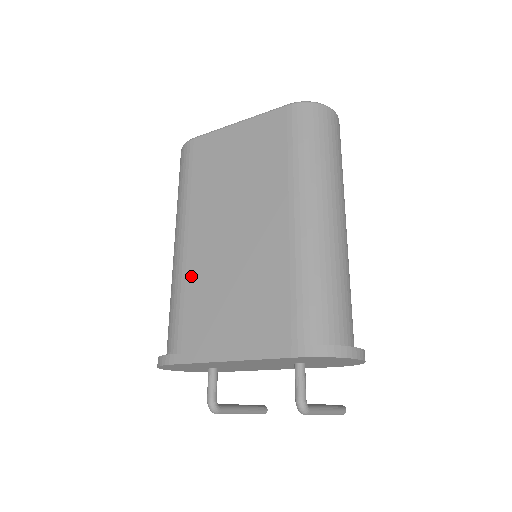
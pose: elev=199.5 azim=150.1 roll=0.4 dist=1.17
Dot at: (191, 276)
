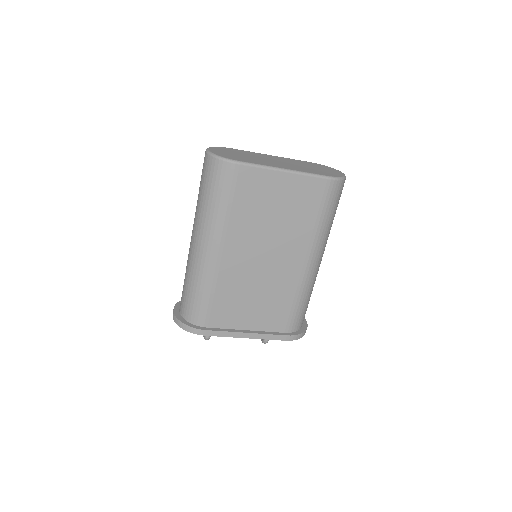
Dot at: (222, 282)
